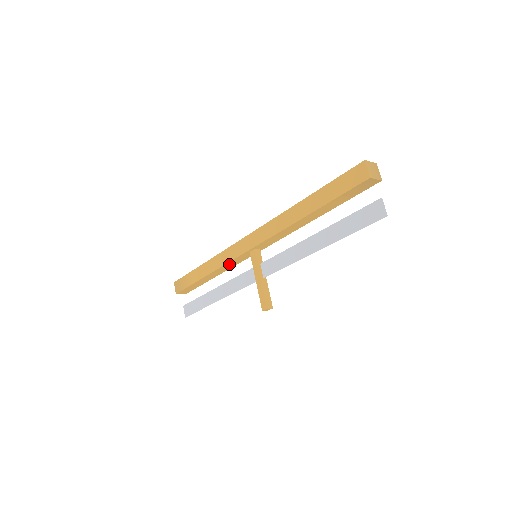
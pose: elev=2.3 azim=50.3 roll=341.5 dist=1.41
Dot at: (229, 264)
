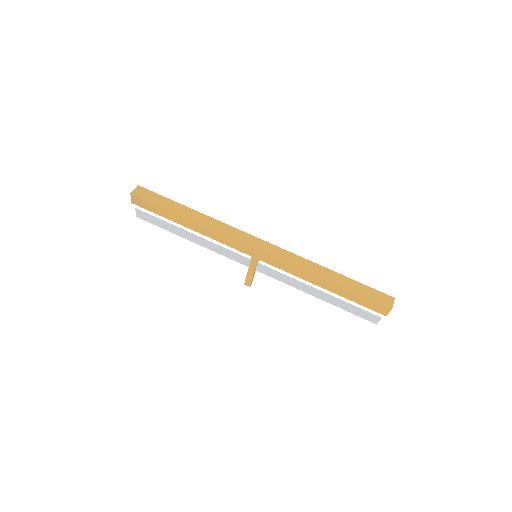
Dot at: occluded
